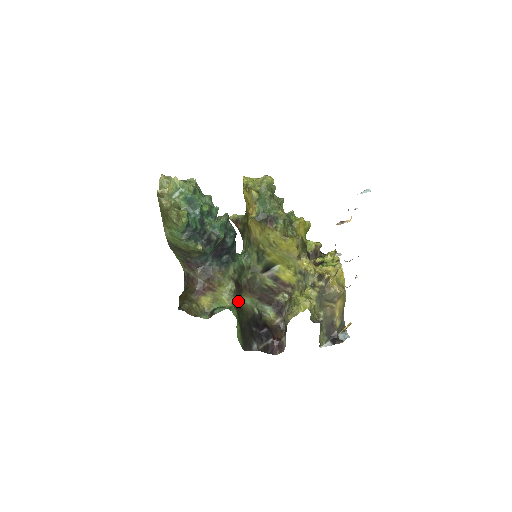
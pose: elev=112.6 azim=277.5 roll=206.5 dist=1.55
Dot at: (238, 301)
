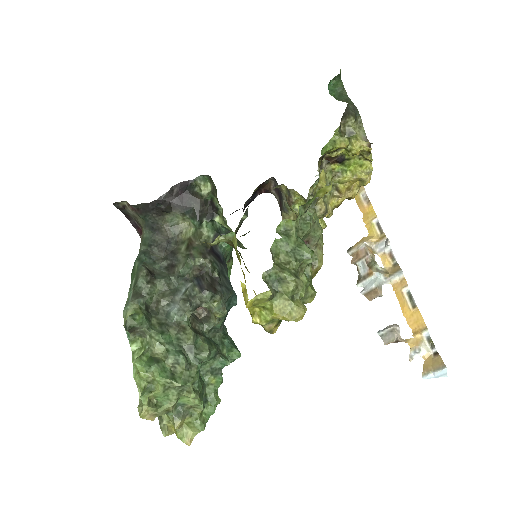
Dot at: occluded
